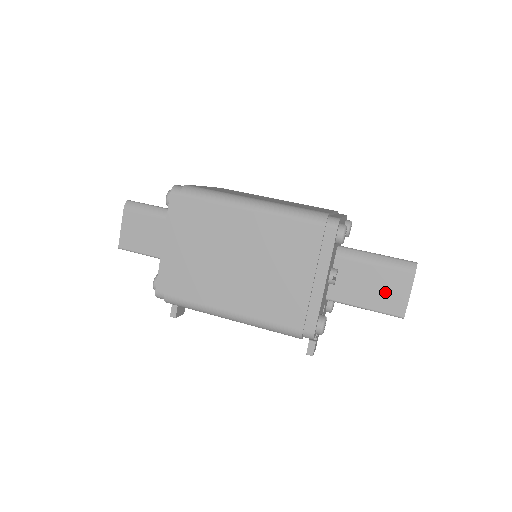
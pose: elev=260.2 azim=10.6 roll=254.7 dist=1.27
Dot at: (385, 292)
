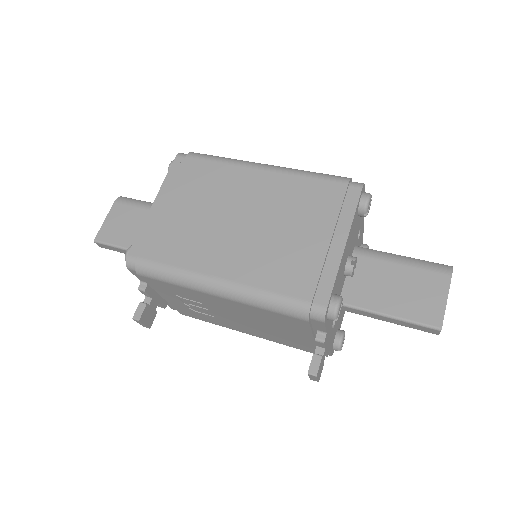
Dot at: (415, 296)
